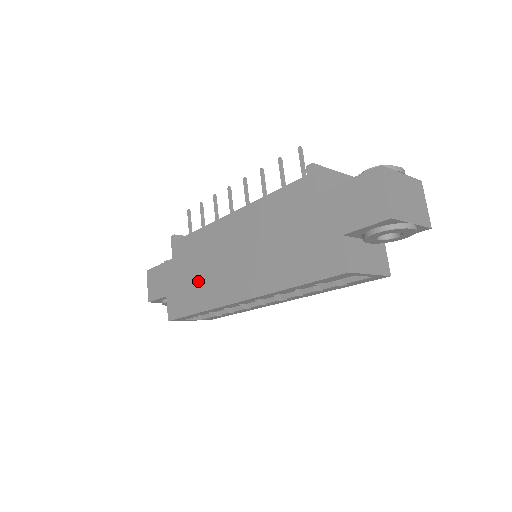
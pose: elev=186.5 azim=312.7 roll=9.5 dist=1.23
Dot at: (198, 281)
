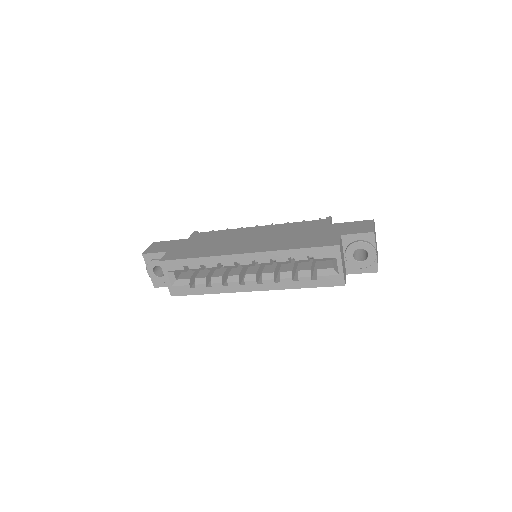
Dot at: (208, 246)
